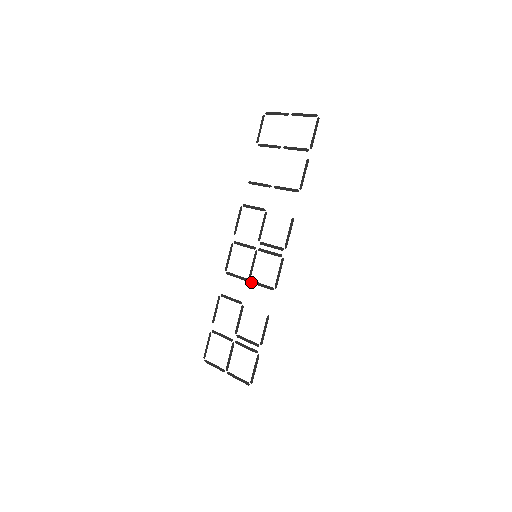
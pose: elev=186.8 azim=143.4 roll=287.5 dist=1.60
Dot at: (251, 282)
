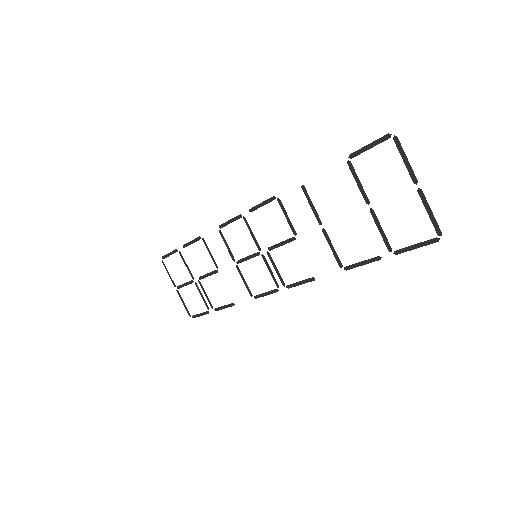
Dot at: (237, 267)
